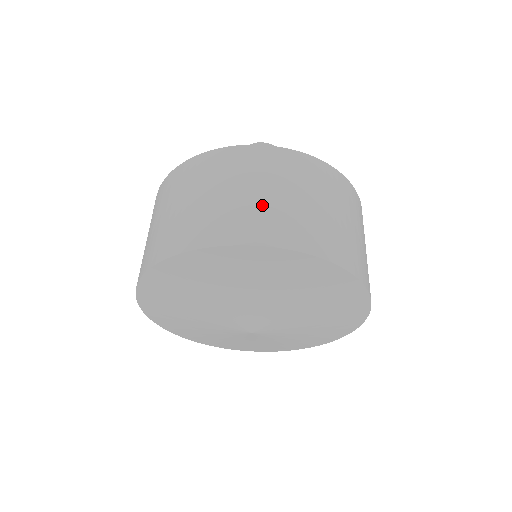
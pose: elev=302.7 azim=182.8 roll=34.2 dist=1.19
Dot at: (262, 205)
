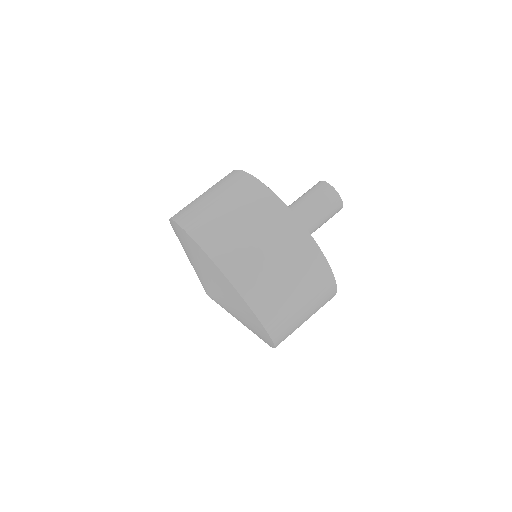
Dot at: (270, 276)
